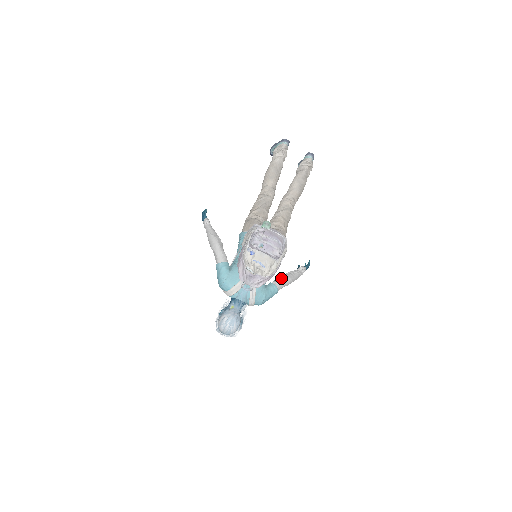
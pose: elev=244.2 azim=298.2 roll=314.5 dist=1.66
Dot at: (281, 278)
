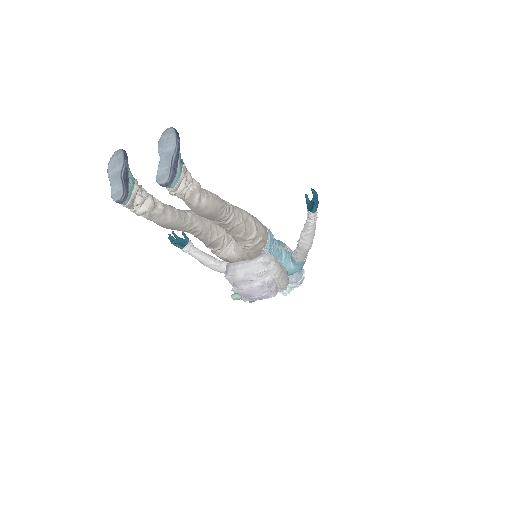
Dot at: (298, 253)
